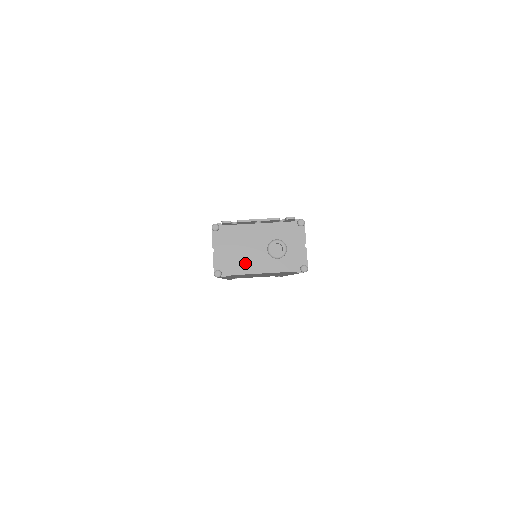
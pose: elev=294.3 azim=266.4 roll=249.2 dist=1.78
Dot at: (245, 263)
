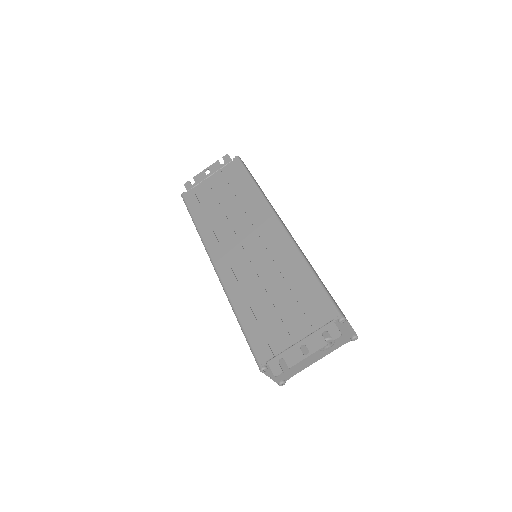
Dot at: (301, 365)
